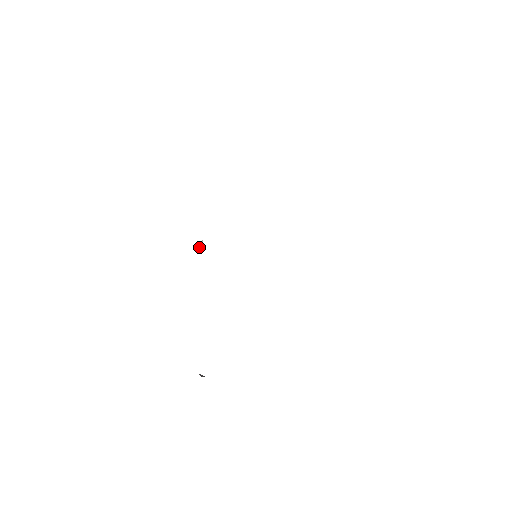
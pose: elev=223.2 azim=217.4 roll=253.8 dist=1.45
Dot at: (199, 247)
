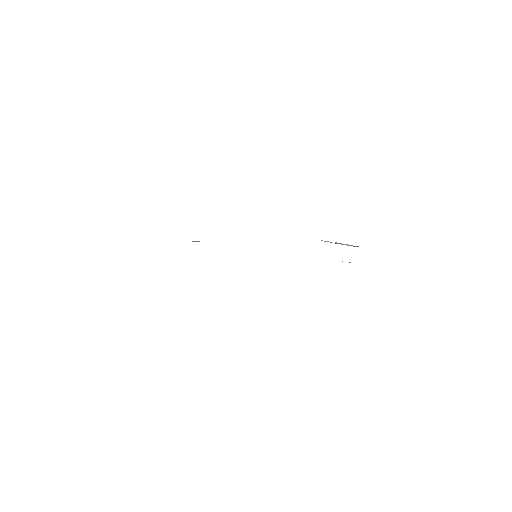
Dot at: (194, 241)
